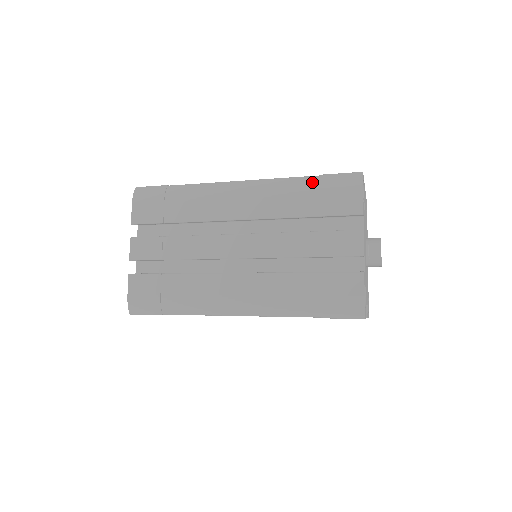
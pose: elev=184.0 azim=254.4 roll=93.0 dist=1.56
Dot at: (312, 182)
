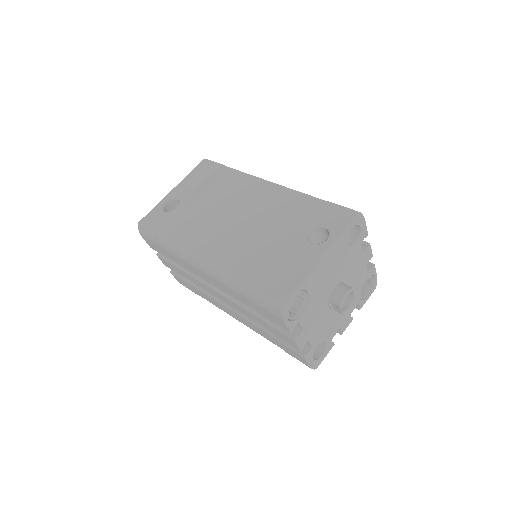
Dot at: (246, 292)
